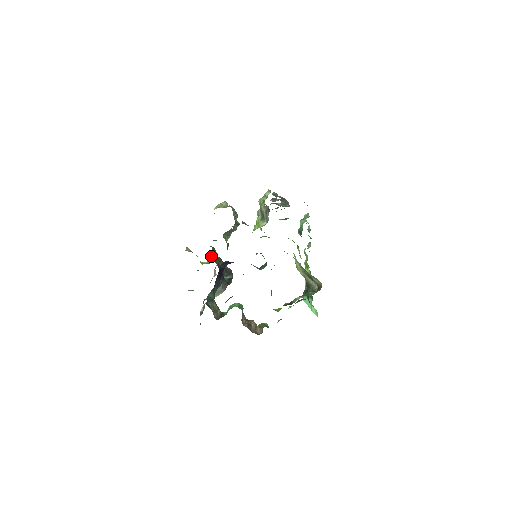
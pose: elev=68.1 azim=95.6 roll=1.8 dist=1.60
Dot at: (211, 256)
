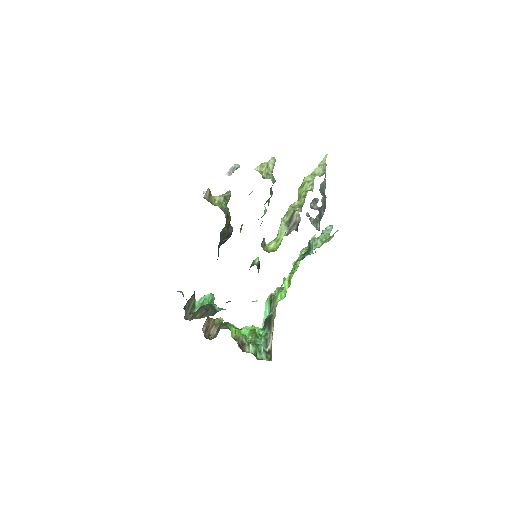
Dot at: (232, 169)
